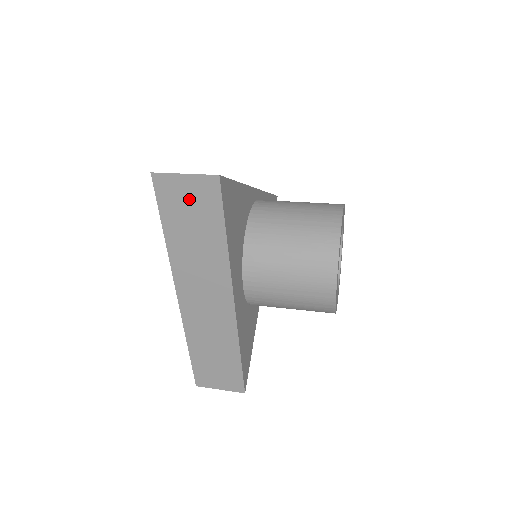
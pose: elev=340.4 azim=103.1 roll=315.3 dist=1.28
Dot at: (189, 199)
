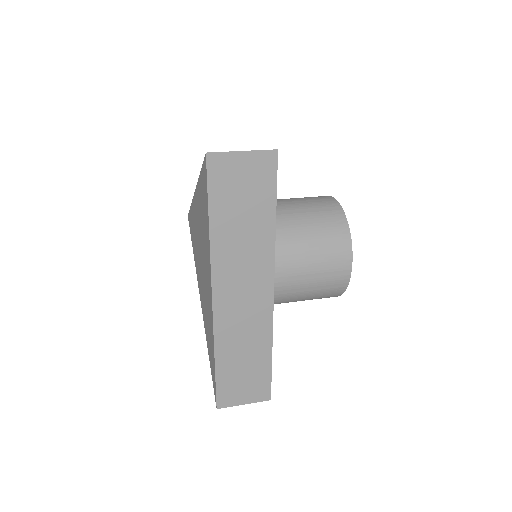
Dot at: (243, 179)
